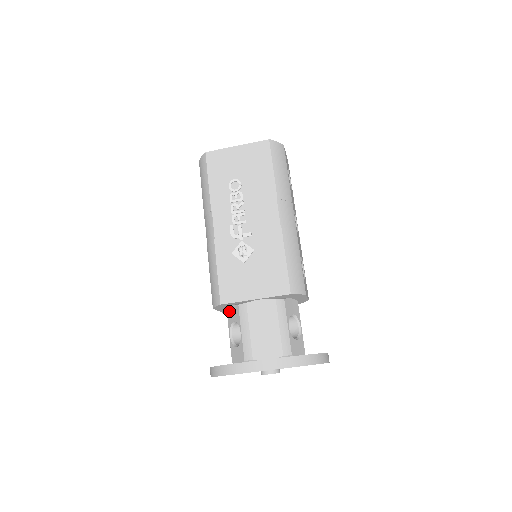
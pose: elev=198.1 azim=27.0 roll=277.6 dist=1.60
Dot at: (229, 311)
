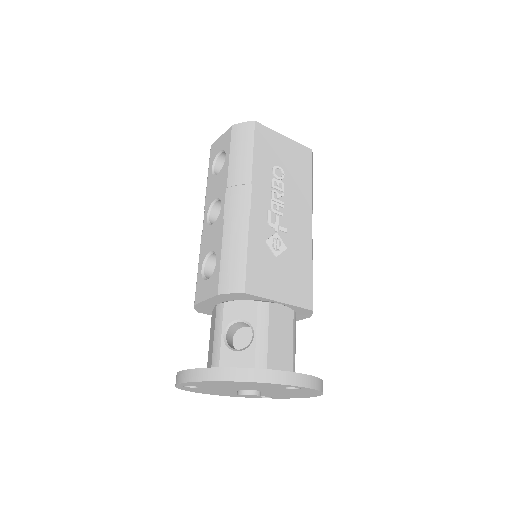
Dot at: (231, 305)
